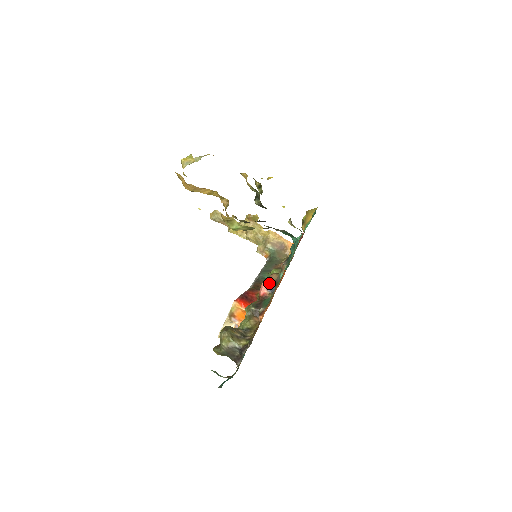
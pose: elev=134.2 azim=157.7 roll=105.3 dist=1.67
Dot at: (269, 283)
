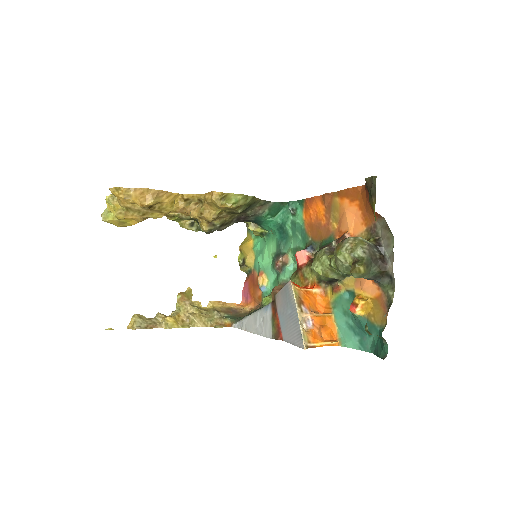
Dot at: occluded
